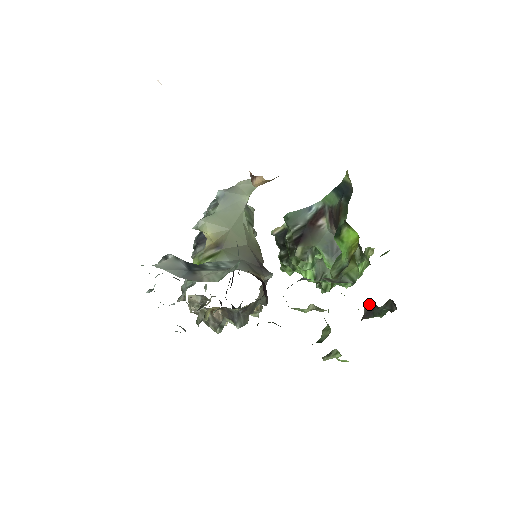
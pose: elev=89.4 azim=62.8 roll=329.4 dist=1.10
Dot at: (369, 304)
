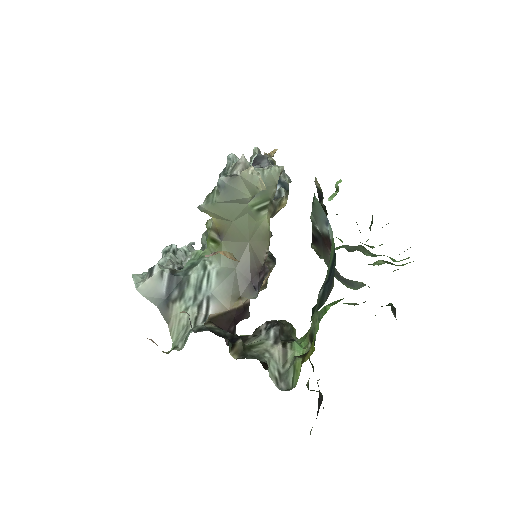
Dot at: occluded
